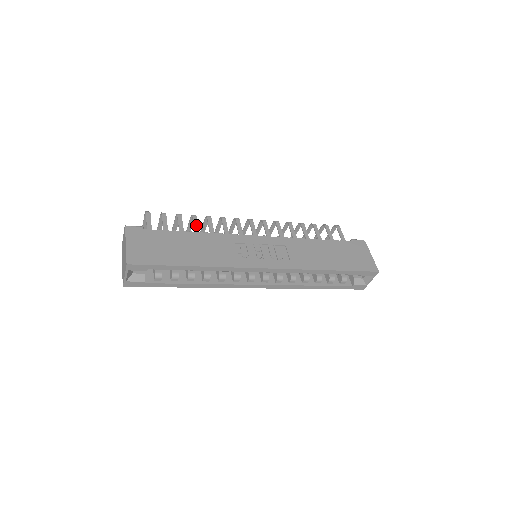
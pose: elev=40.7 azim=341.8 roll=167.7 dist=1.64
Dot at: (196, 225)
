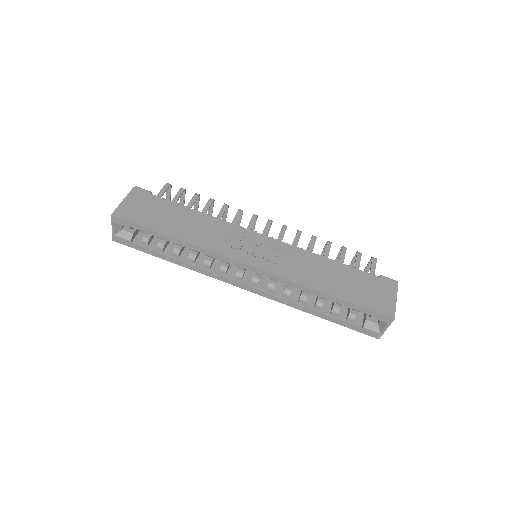
Dot at: (207, 207)
